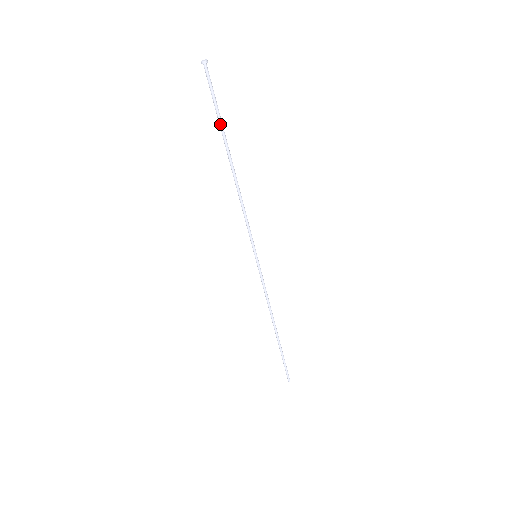
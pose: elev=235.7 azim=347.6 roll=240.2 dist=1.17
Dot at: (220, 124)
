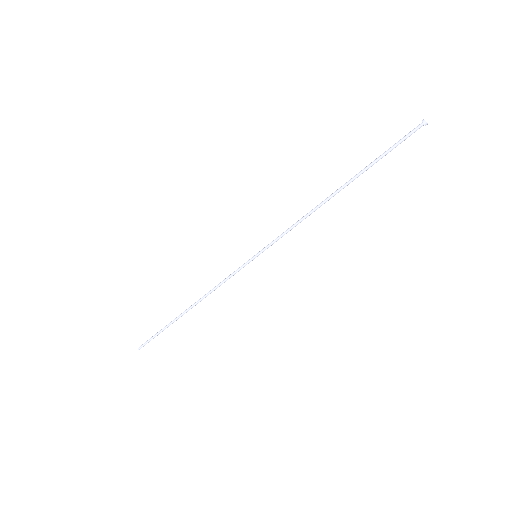
Dot at: (373, 164)
